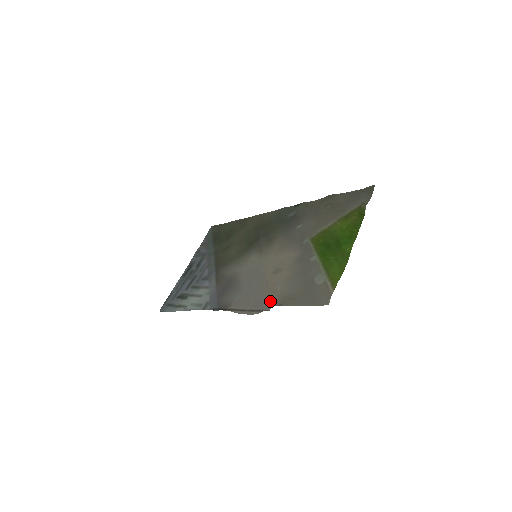
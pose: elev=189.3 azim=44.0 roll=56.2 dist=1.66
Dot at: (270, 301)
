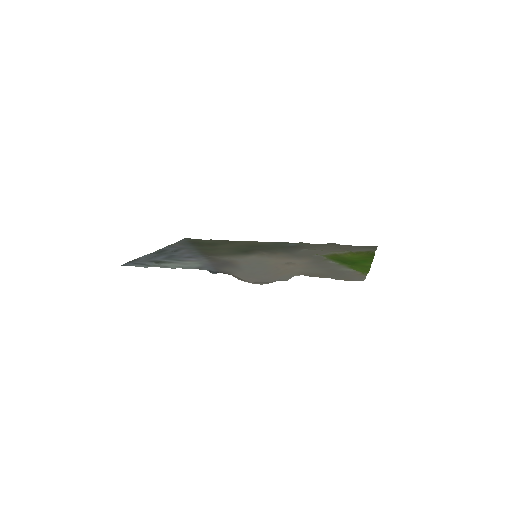
Dot at: (287, 276)
